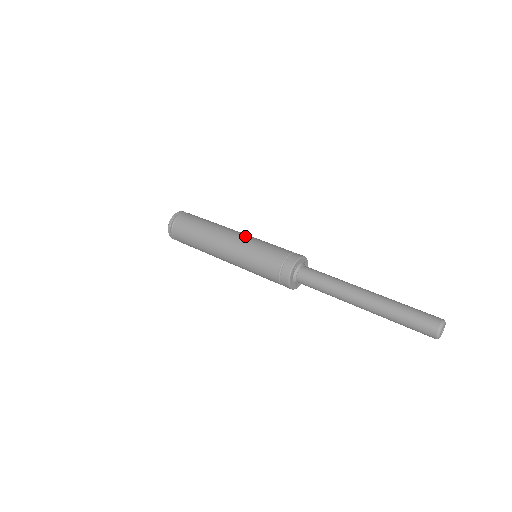
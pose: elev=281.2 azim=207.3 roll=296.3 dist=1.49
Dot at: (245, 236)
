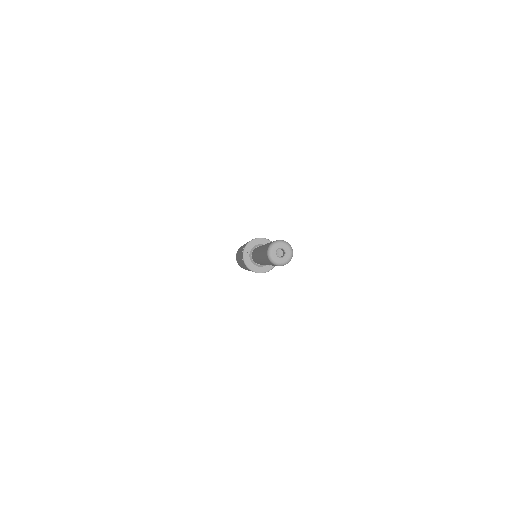
Dot at: occluded
